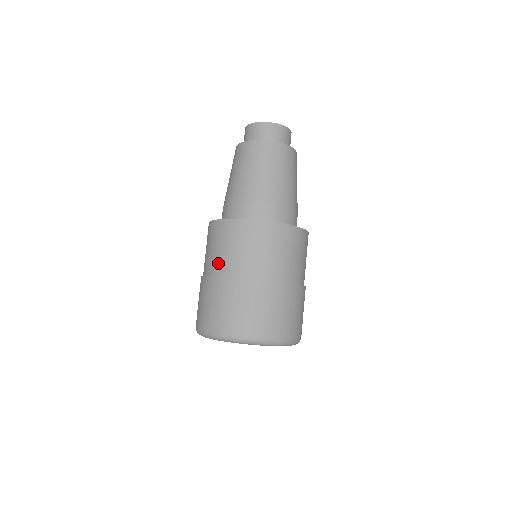
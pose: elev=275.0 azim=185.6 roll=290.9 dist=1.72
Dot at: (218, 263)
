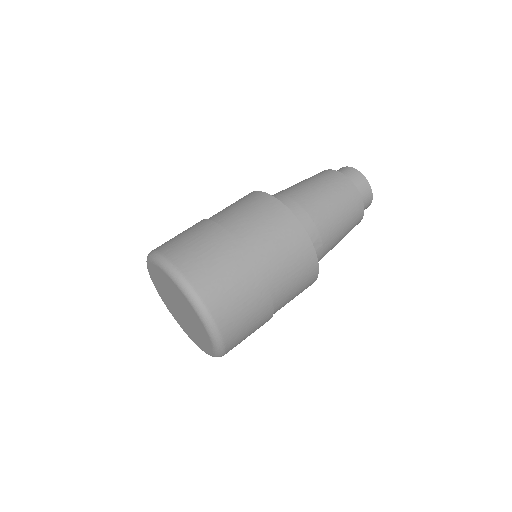
Dot at: occluded
